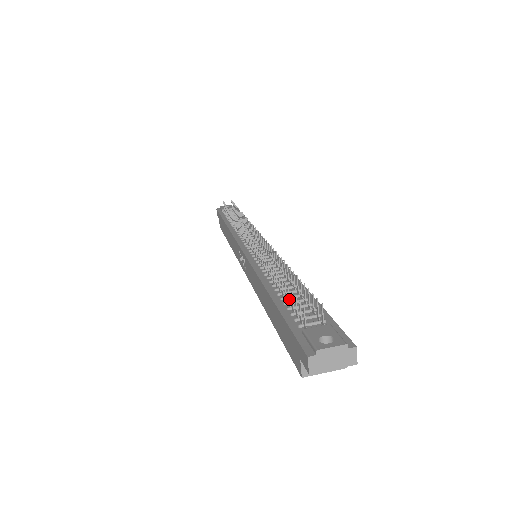
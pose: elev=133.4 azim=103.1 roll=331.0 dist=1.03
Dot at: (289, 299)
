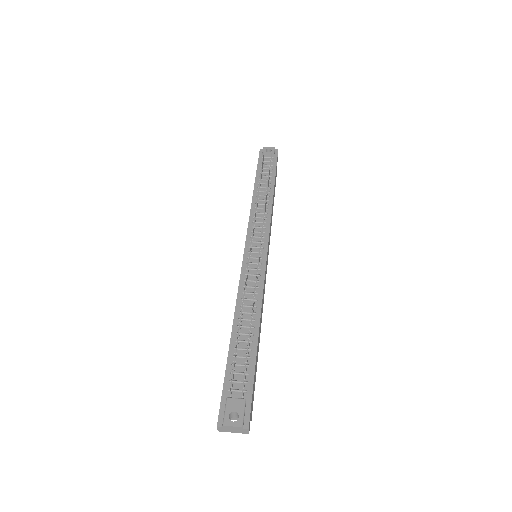
Dot at: (235, 358)
